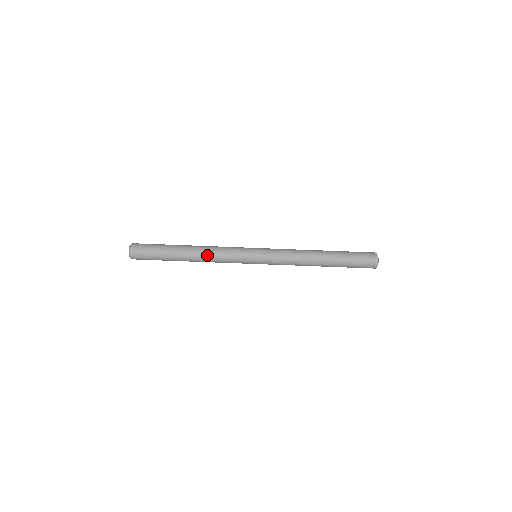
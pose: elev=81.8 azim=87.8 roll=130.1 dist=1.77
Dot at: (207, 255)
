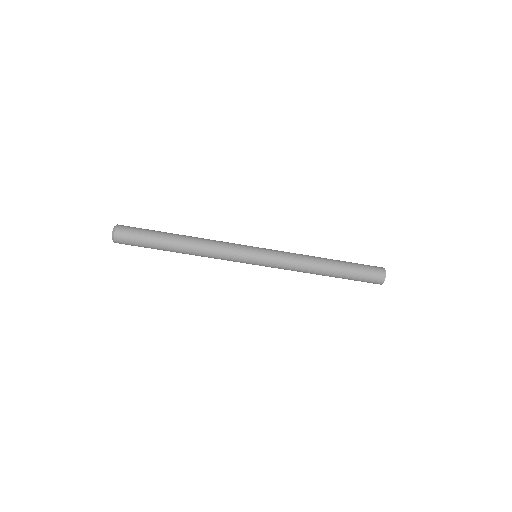
Dot at: (203, 248)
